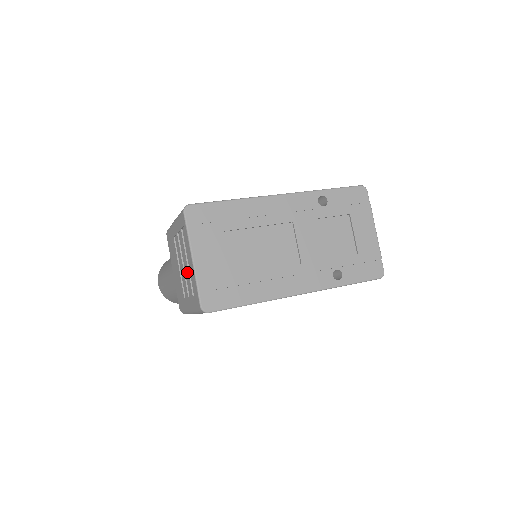
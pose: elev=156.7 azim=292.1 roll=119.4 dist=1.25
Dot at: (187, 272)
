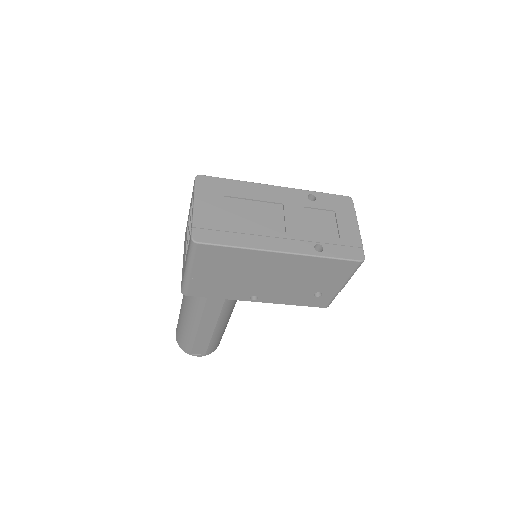
Dot at: occluded
